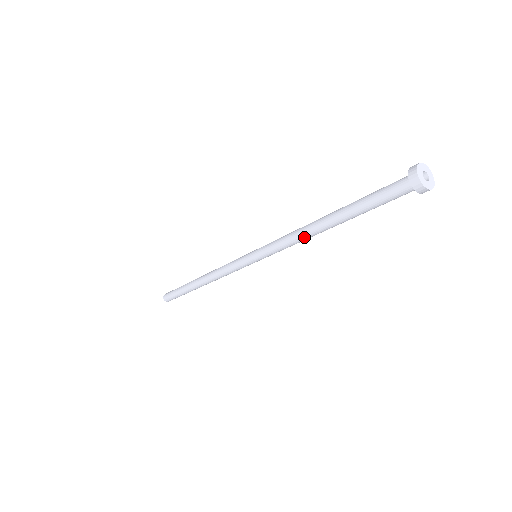
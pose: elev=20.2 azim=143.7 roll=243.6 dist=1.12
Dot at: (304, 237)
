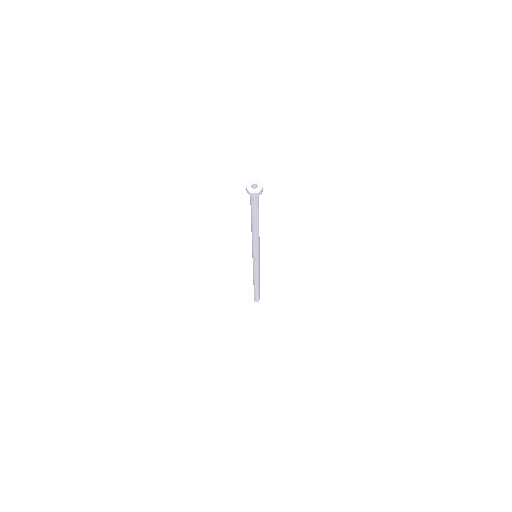
Dot at: (252, 235)
